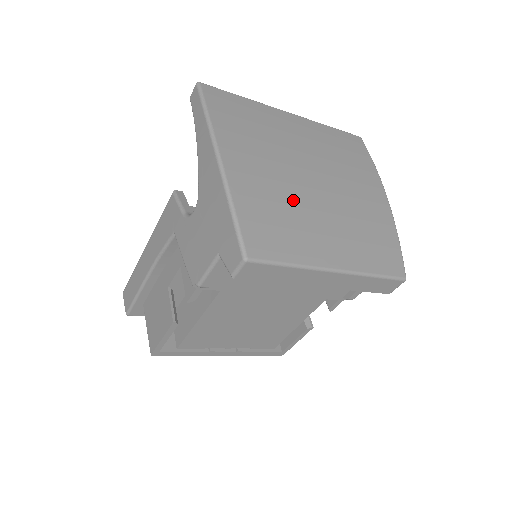
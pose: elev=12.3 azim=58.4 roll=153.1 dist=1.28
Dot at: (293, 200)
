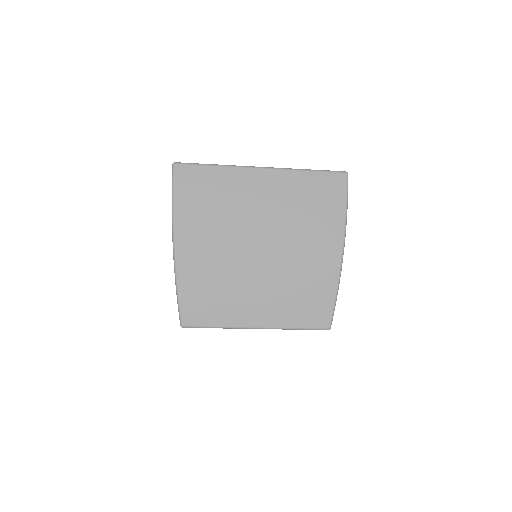
Dot at: (232, 274)
